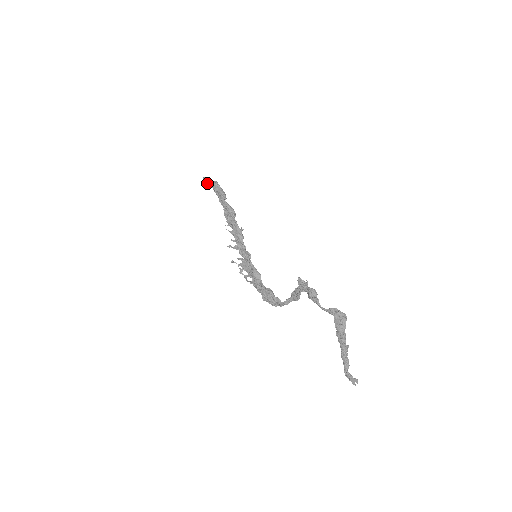
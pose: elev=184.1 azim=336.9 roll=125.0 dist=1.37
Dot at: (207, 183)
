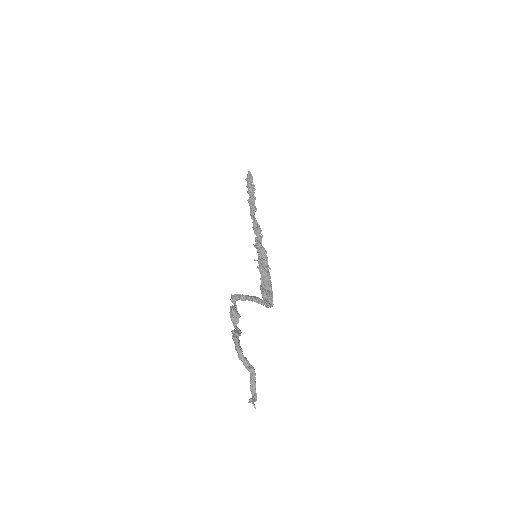
Dot at: occluded
